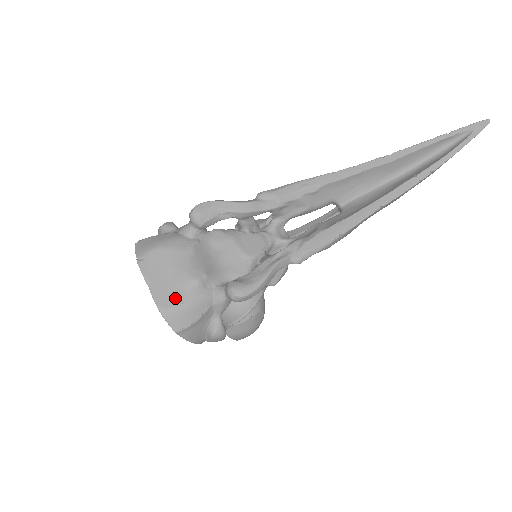
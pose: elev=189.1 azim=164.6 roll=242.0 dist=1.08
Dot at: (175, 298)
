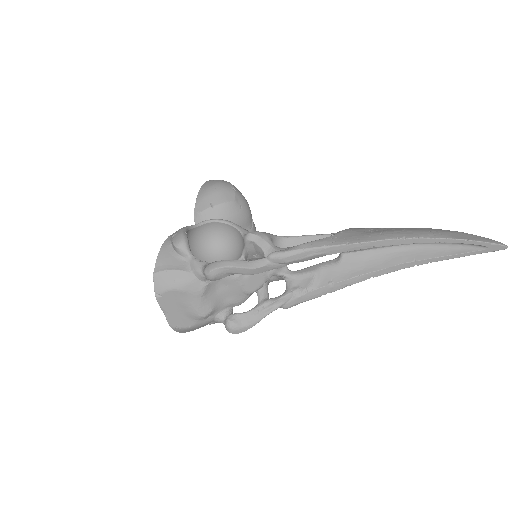
Dot at: (185, 323)
